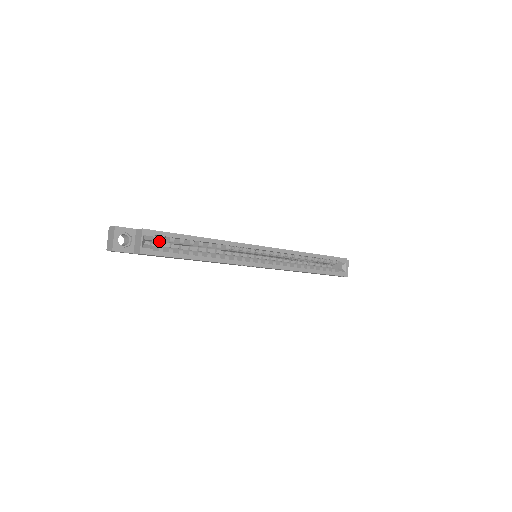
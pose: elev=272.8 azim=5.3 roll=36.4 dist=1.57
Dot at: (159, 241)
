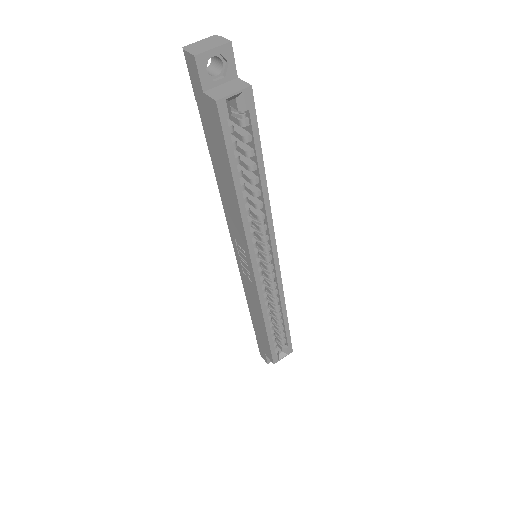
Dot at: (239, 120)
